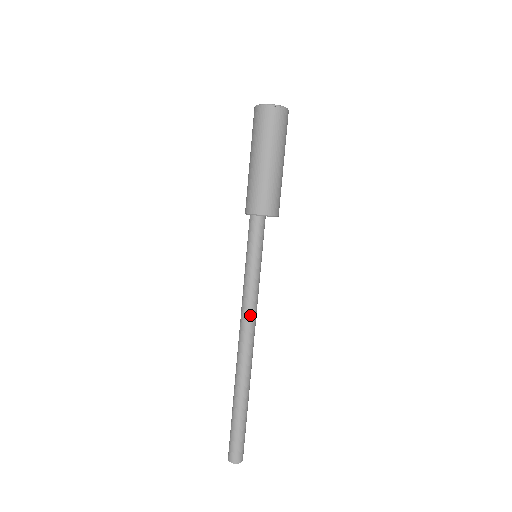
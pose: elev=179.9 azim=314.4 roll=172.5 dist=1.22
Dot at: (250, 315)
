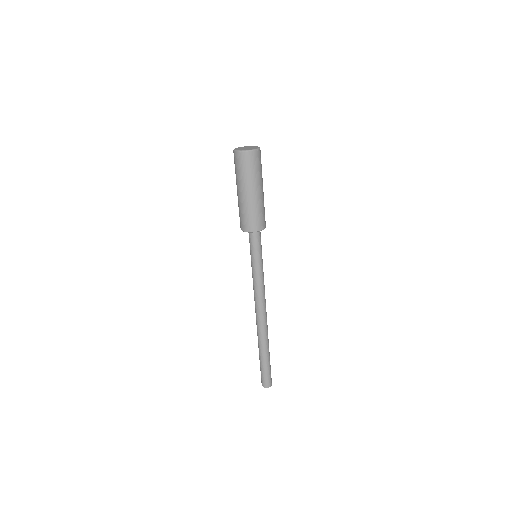
Dot at: (256, 296)
